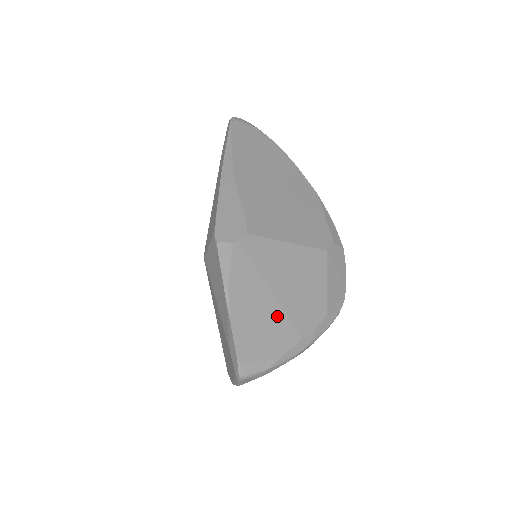
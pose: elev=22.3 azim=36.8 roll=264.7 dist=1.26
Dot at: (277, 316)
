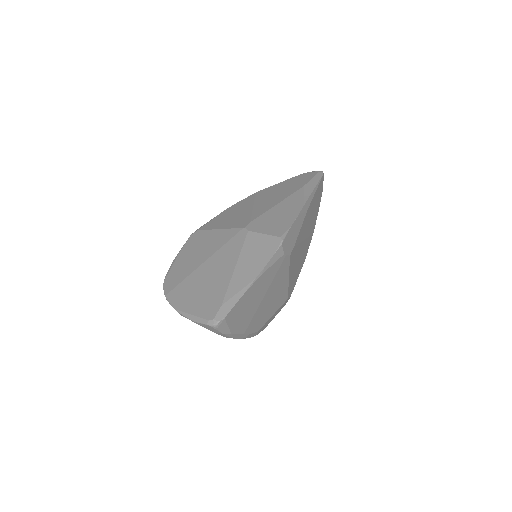
Dot at: (253, 311)
